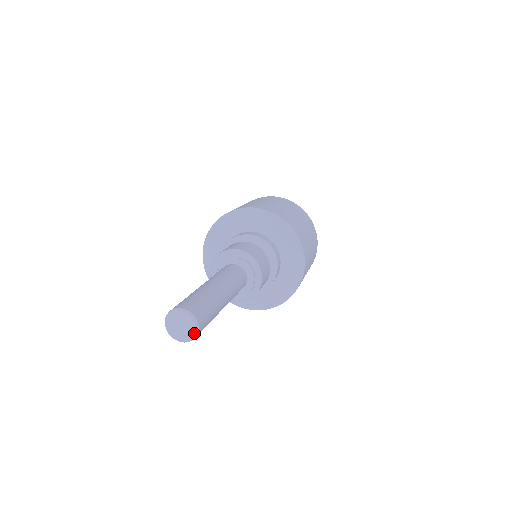
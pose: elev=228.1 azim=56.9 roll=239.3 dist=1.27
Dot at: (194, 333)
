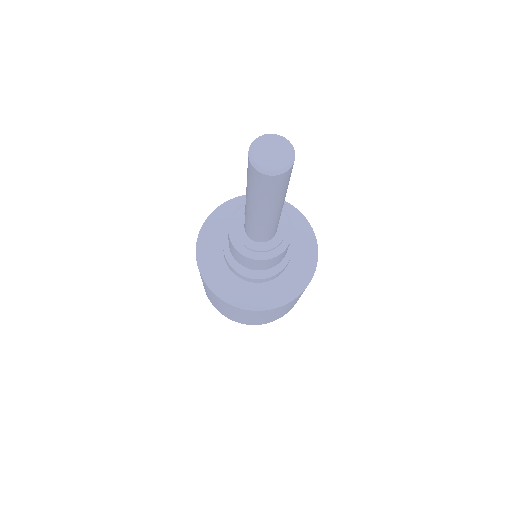
Dot at: (287, 142)
